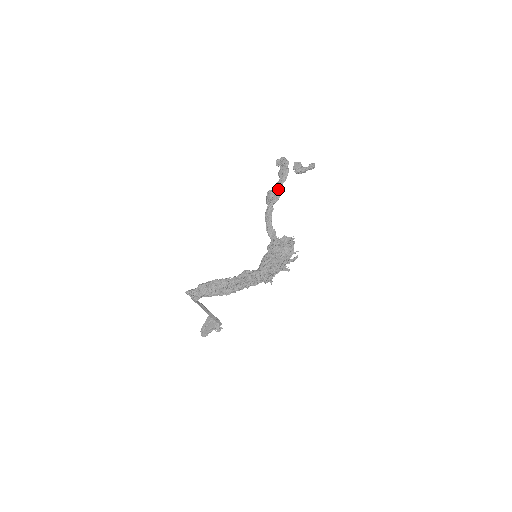
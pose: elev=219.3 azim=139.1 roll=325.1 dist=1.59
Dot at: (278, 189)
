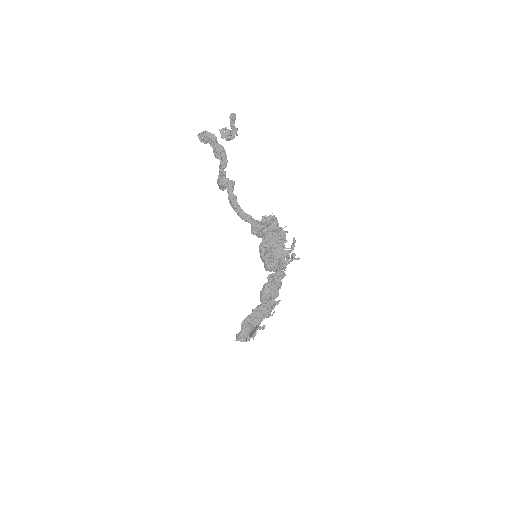
Dot at: (225, 173)
